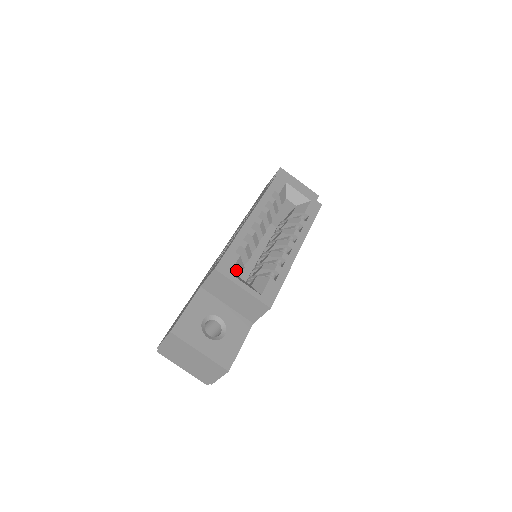
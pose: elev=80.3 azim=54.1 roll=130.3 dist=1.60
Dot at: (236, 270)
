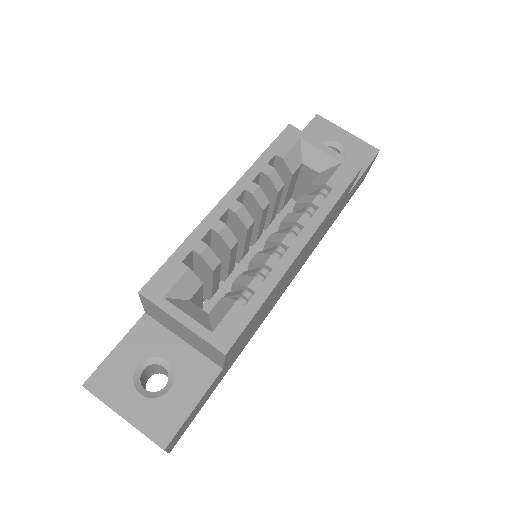
Dot at: (181, 291)
